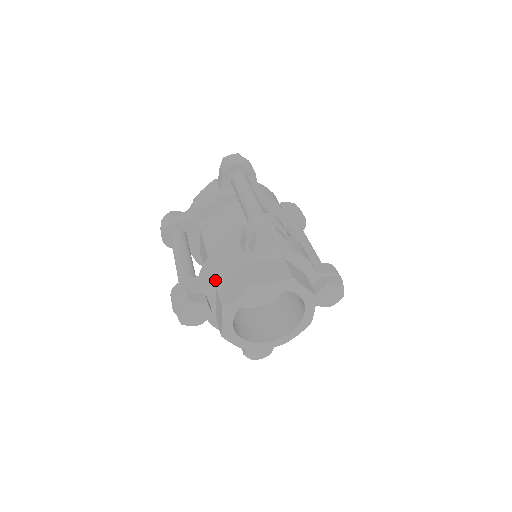
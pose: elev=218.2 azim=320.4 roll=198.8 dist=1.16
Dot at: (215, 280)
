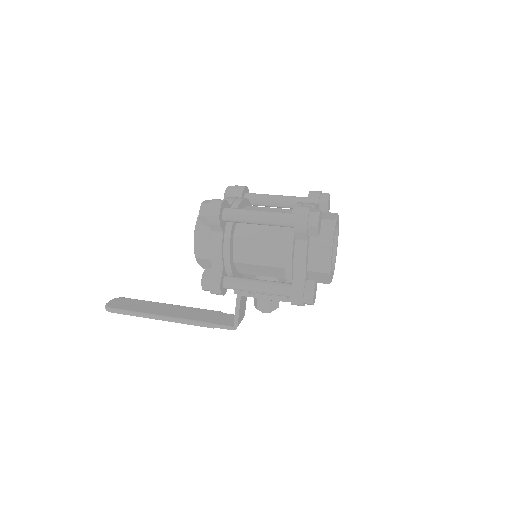
Dot at: occluded
